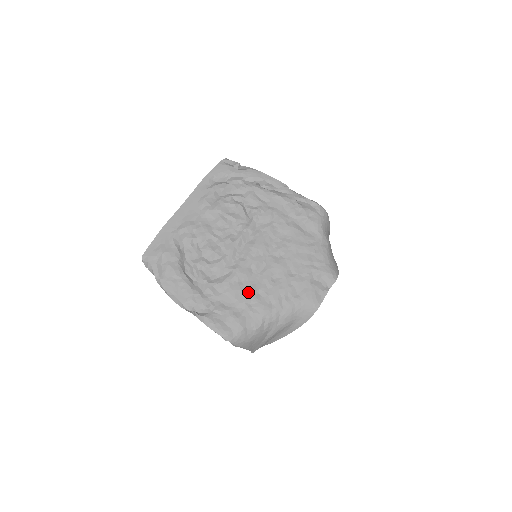
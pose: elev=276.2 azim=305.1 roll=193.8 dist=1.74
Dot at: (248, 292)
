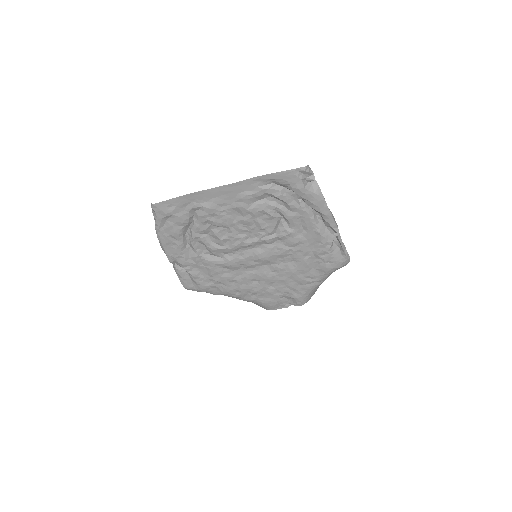
Dot at: (225, 278)
